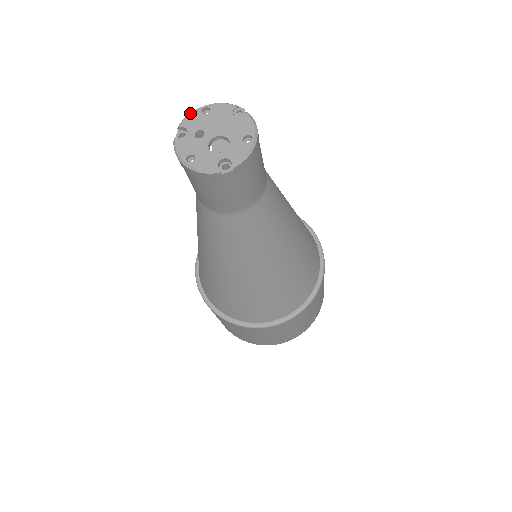
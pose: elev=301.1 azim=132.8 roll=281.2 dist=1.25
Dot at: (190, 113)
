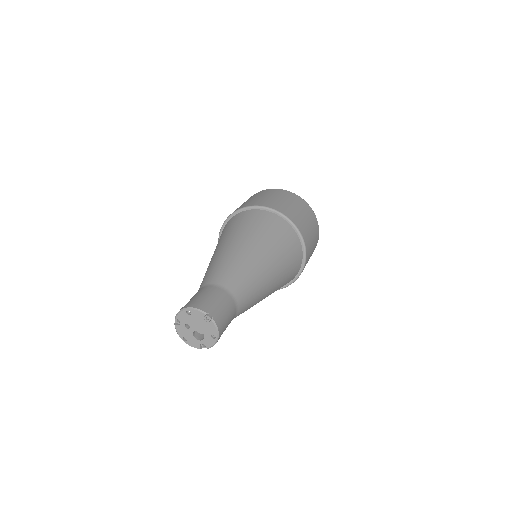
Dot at: (180, 312)
